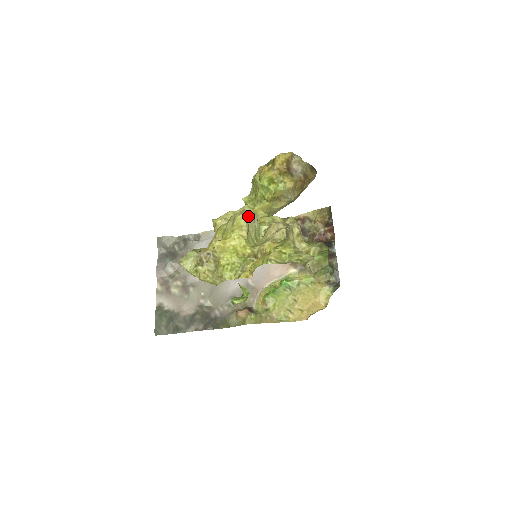
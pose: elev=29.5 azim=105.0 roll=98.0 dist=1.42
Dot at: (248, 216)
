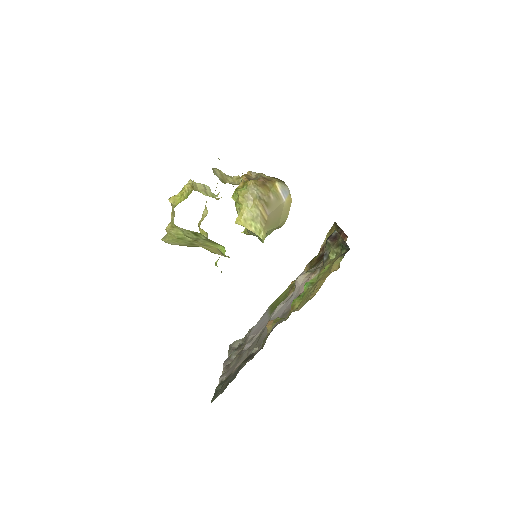
Dot at: (196, 183)
